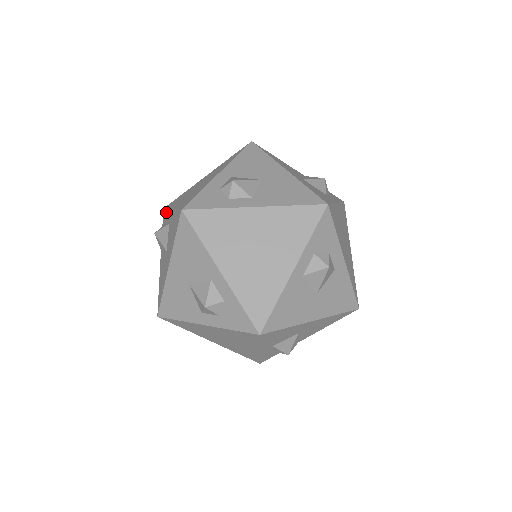
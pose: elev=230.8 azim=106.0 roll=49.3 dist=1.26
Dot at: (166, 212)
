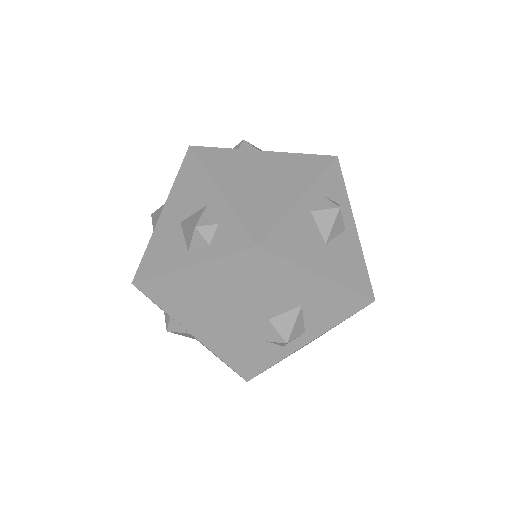
Dot at: occluded
